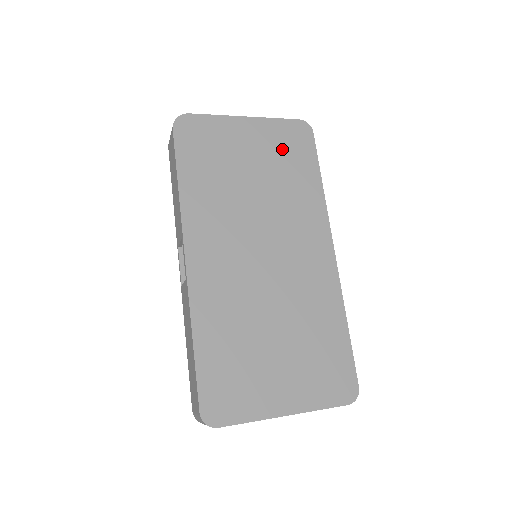
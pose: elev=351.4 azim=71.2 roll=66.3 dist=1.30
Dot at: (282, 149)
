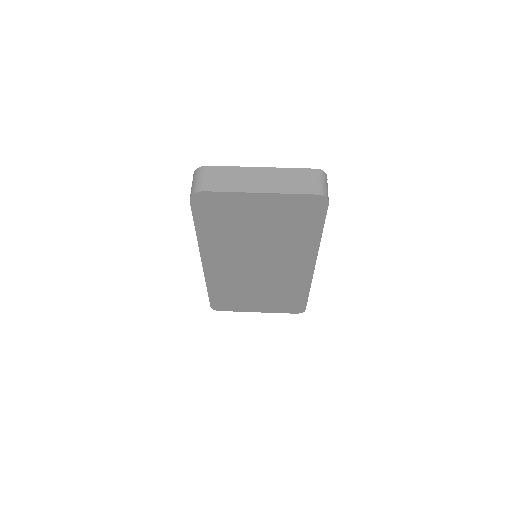
Dot at: (291, 215)
